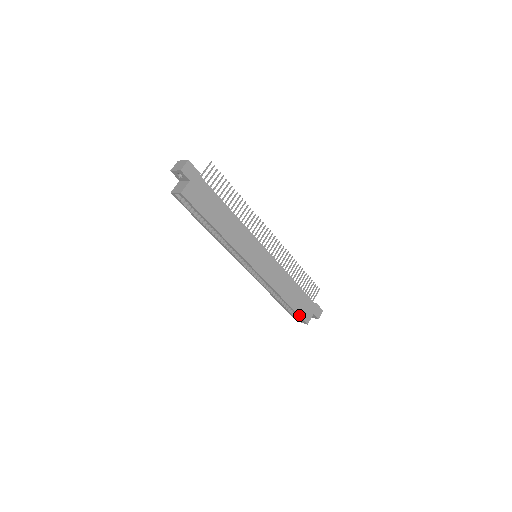
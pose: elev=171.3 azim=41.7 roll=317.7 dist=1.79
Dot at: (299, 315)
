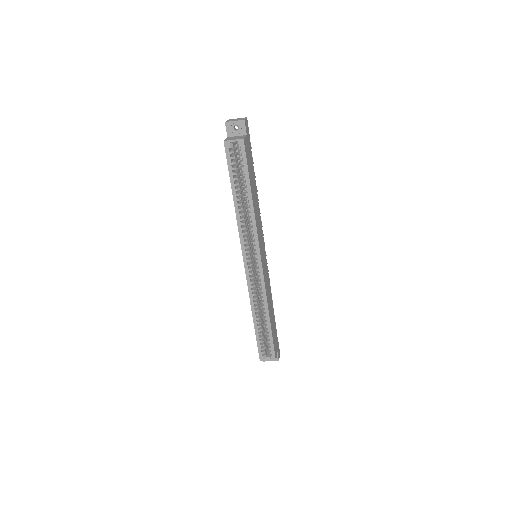
Dot at: (273, 344)
